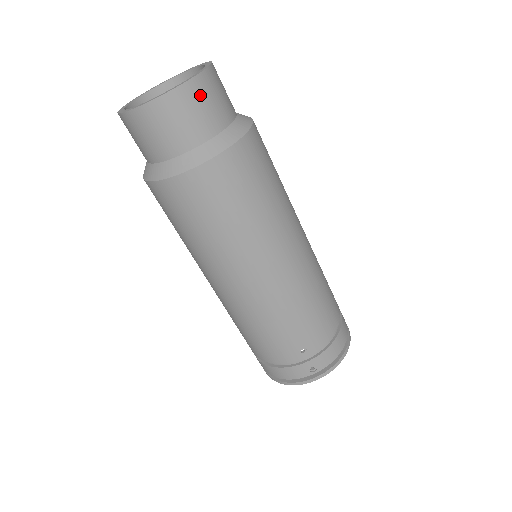
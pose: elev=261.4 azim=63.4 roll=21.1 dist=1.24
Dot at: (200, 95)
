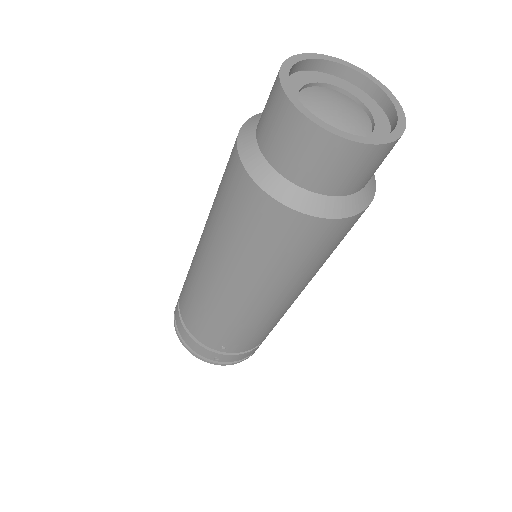
Dot at: (372, 160)
